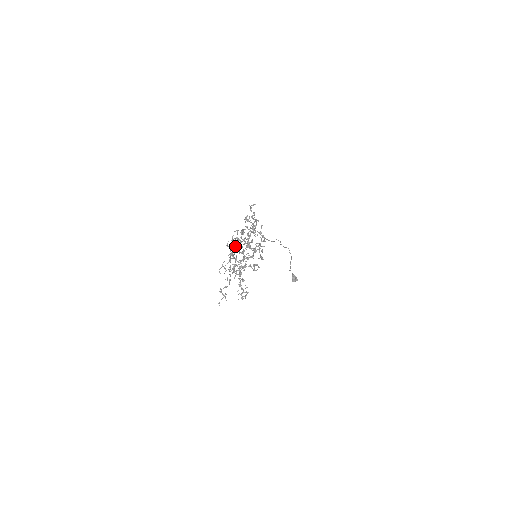
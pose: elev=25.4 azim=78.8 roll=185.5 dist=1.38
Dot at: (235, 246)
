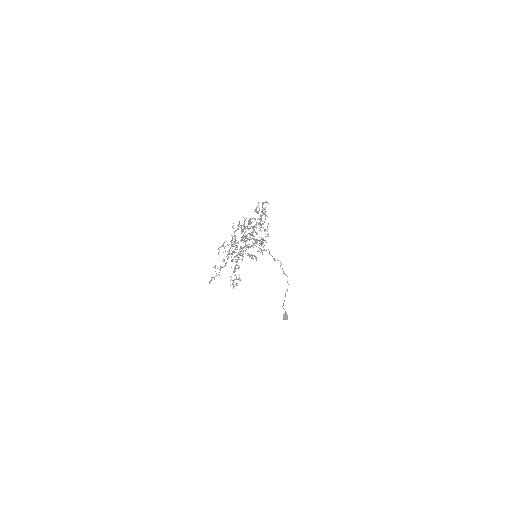
Dot at: occluded
